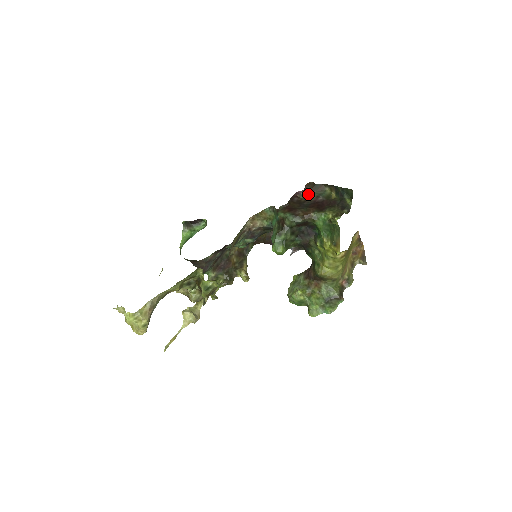
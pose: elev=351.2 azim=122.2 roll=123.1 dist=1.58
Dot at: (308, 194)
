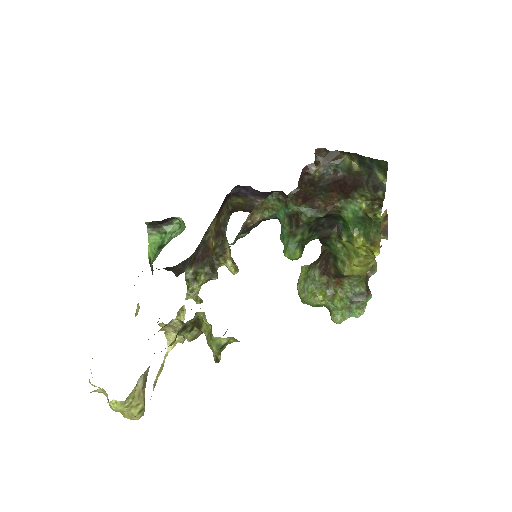
Dot at: (321, 167)
